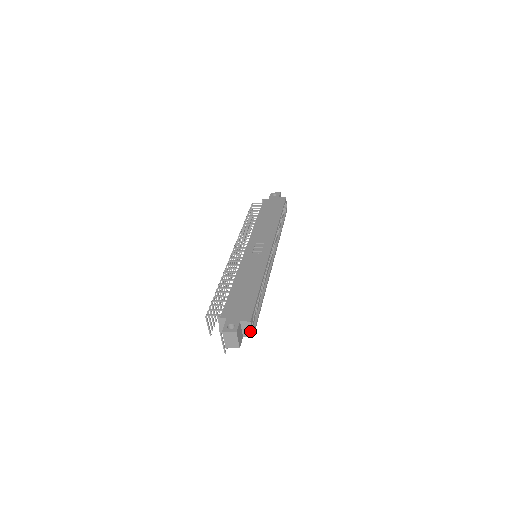
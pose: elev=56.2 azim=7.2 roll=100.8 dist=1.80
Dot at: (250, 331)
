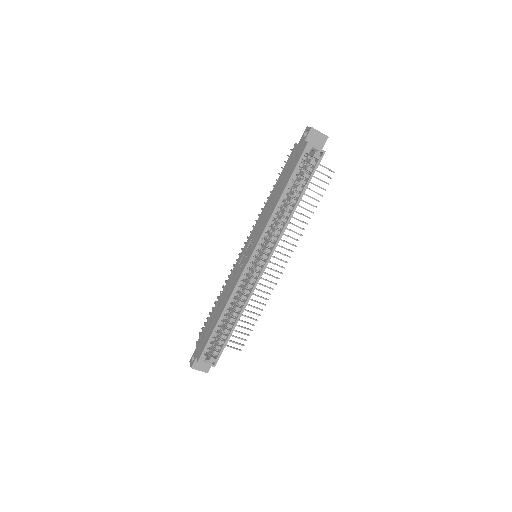
Dot at: (208, 364)
